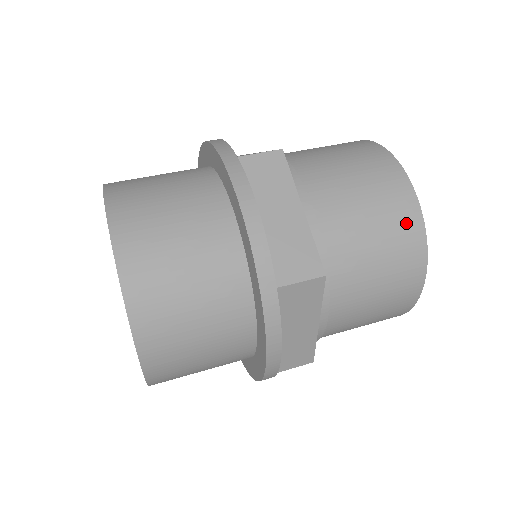
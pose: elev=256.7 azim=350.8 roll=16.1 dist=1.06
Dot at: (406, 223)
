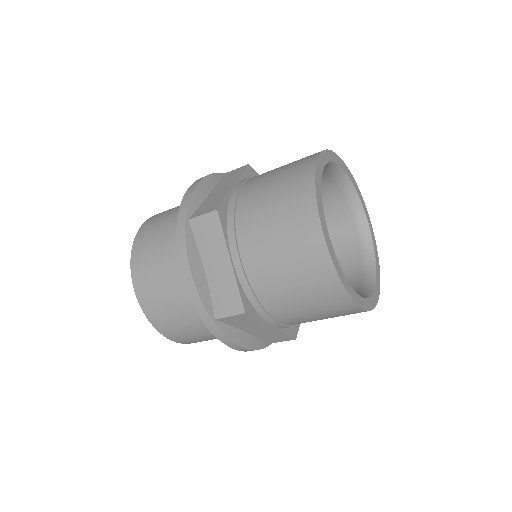
Dot at: (300, 177)
